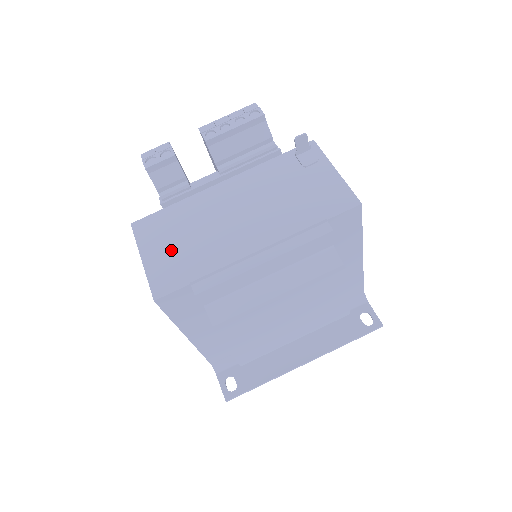
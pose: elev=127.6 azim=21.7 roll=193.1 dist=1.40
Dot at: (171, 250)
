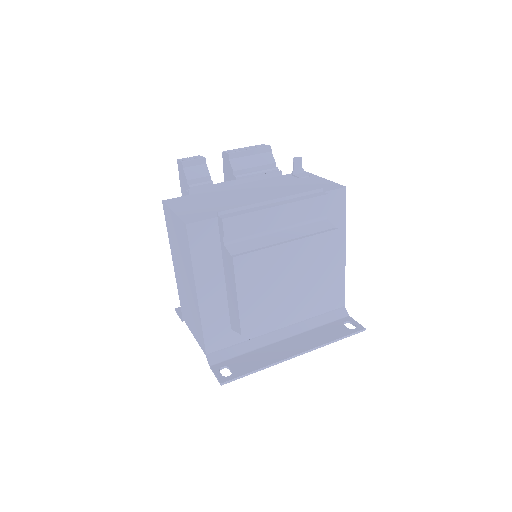
Dot at: (199, 207)
